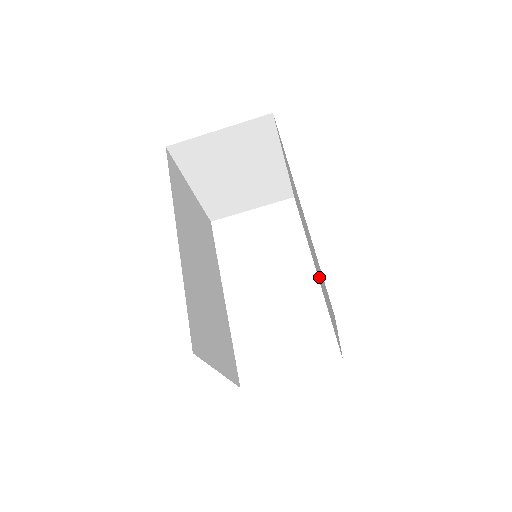
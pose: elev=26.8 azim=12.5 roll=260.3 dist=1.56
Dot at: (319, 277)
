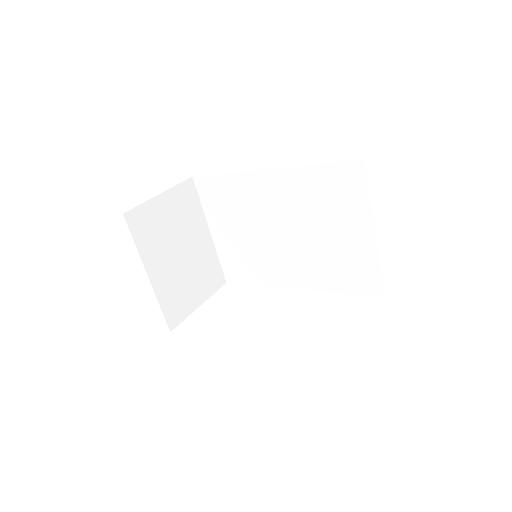
Dot at: (311, 253)
